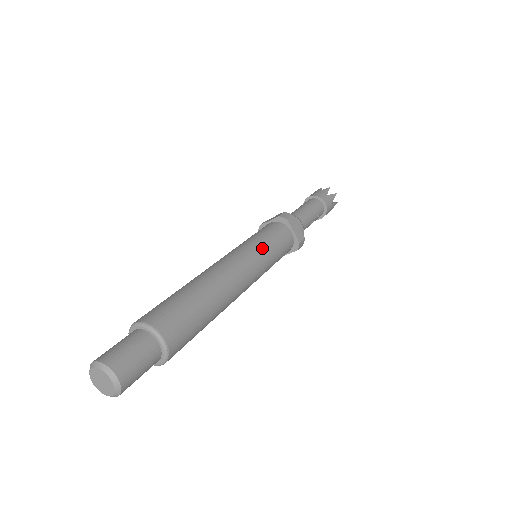
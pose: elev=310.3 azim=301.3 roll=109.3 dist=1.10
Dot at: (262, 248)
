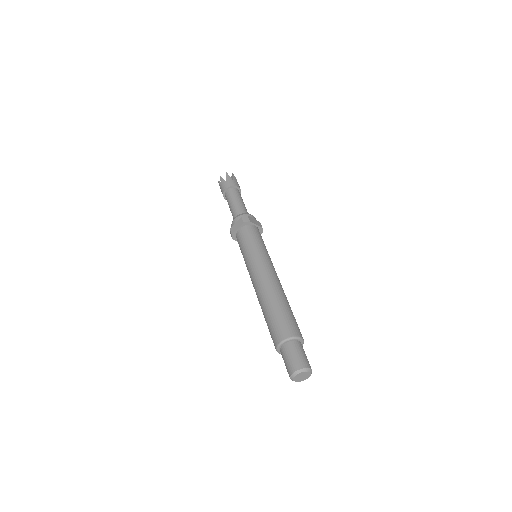
Dot at: (262, 251)
